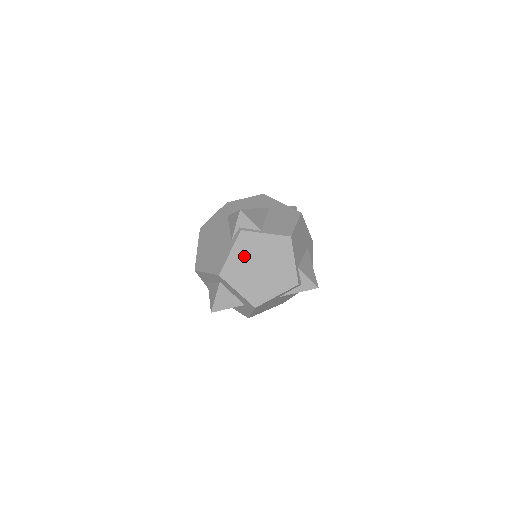
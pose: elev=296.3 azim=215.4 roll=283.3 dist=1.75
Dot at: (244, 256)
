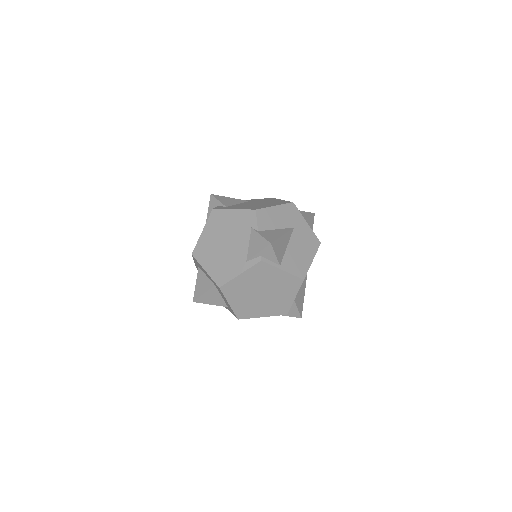
Dot at: (252, 281)
